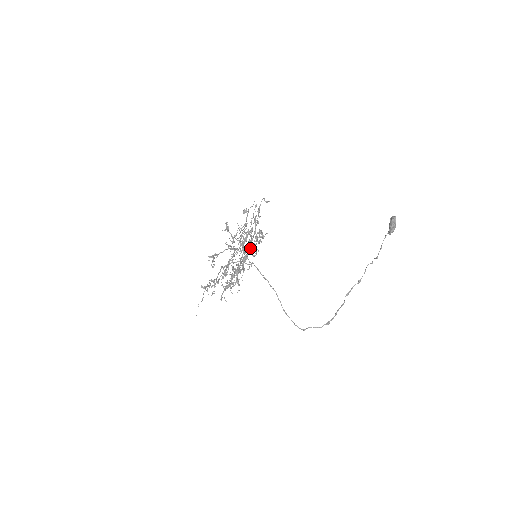
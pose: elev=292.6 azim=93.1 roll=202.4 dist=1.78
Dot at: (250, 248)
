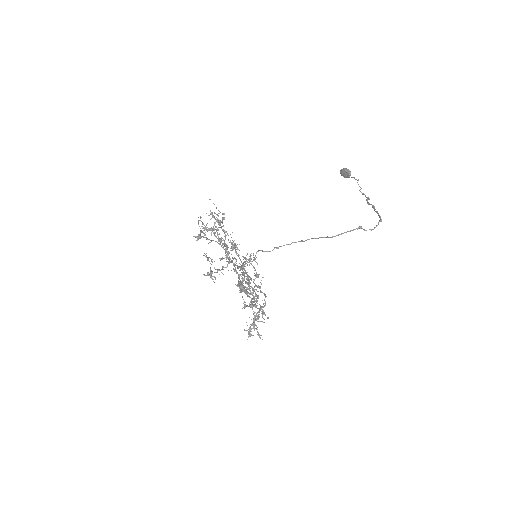
Dot at: (250, 279)
